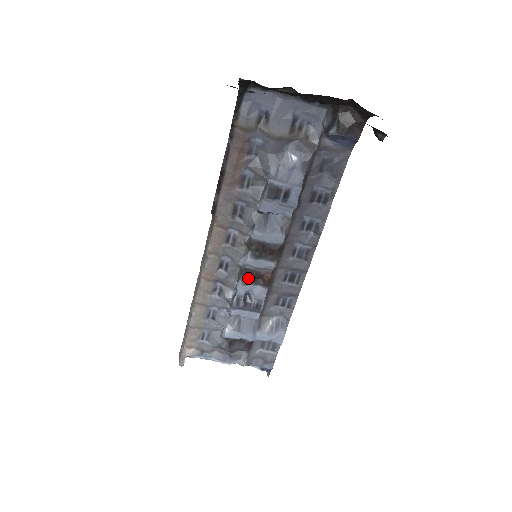
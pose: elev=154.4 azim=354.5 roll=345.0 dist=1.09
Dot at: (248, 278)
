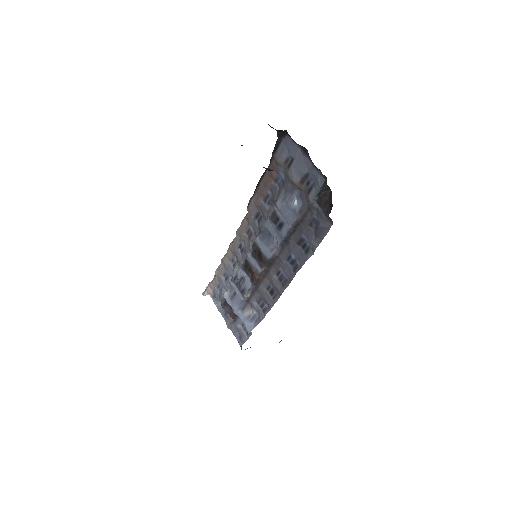
Dot at: (245, 267)
